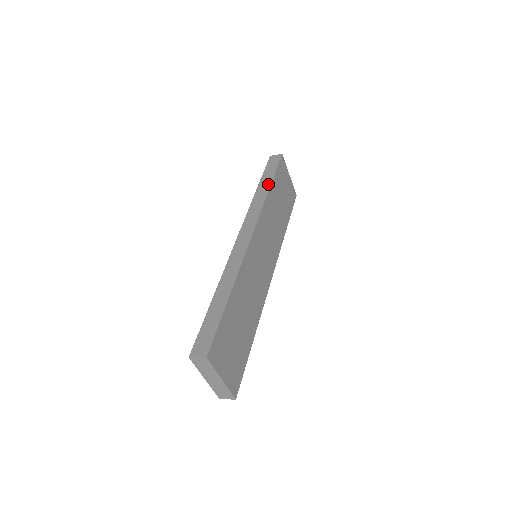
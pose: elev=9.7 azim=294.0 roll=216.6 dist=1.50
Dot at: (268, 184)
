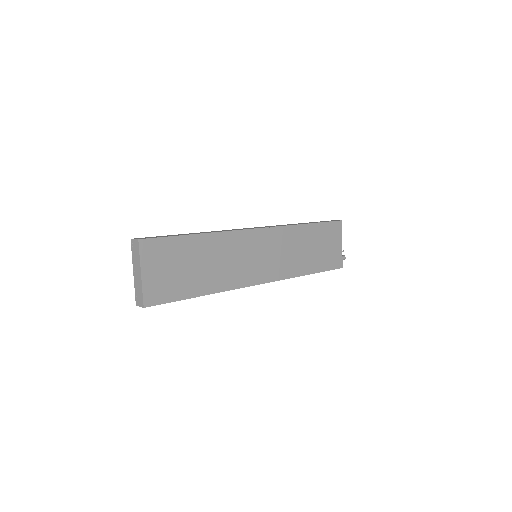
Dot at: (307, 223)
